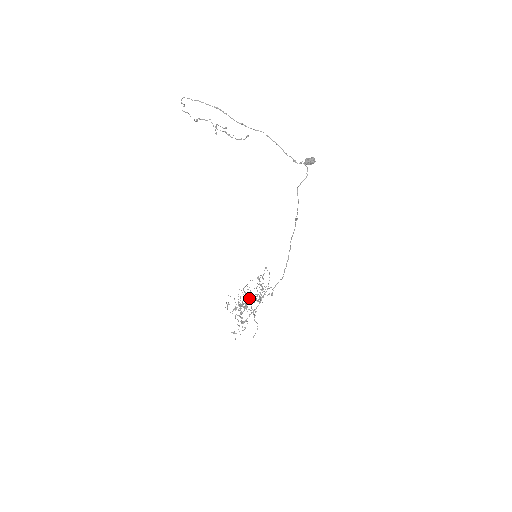
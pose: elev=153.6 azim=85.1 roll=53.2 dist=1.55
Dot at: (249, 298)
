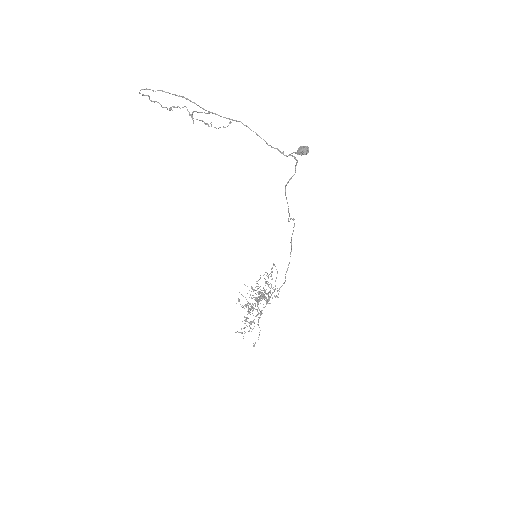
Dot at: occluded
